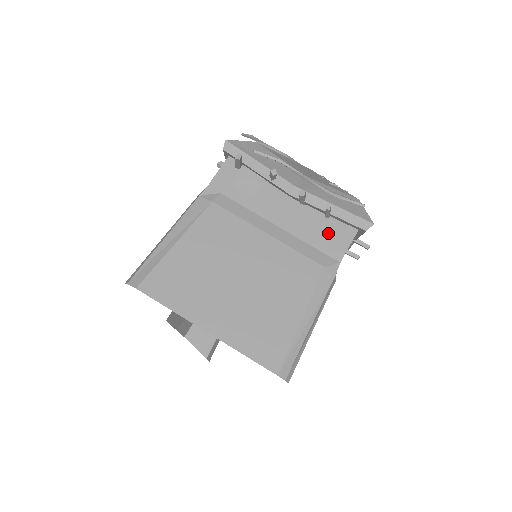
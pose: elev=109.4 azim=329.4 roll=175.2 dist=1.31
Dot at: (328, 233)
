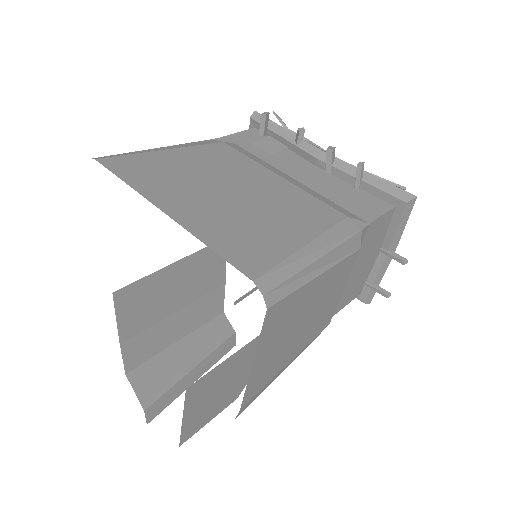
Dot at: (356, 199)
